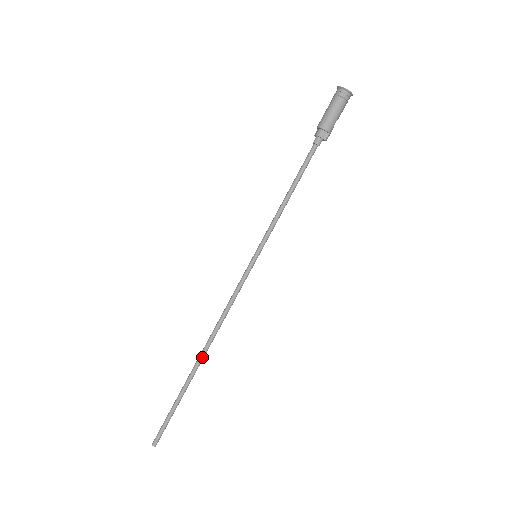
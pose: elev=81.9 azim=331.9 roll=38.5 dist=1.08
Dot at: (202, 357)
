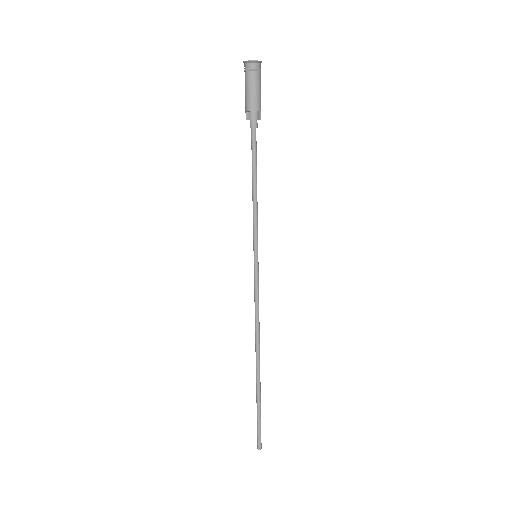
Dot at: occluded
